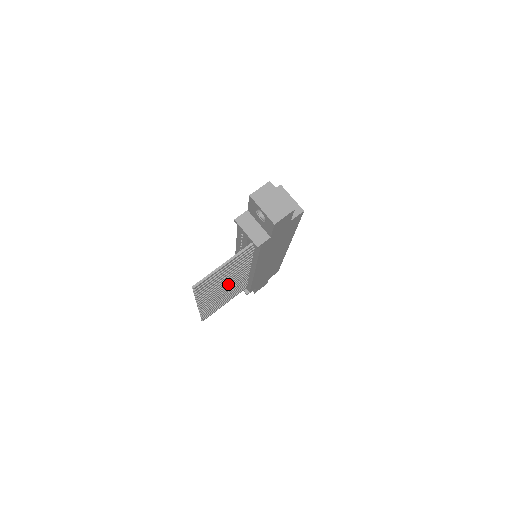
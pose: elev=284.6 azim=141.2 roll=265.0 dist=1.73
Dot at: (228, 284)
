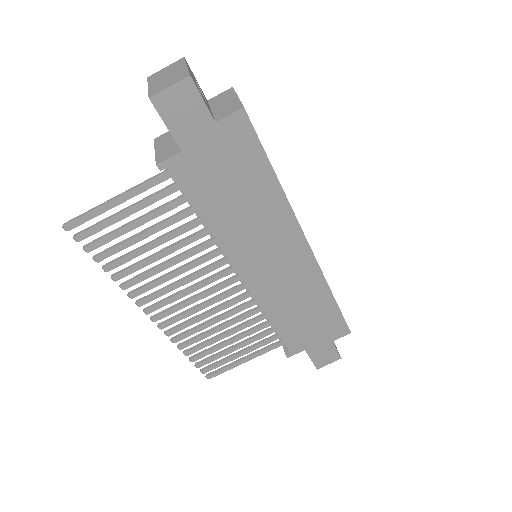
Dot at: (195, 287)
